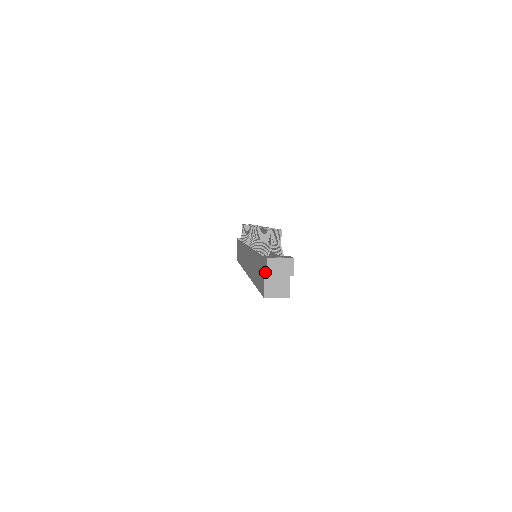
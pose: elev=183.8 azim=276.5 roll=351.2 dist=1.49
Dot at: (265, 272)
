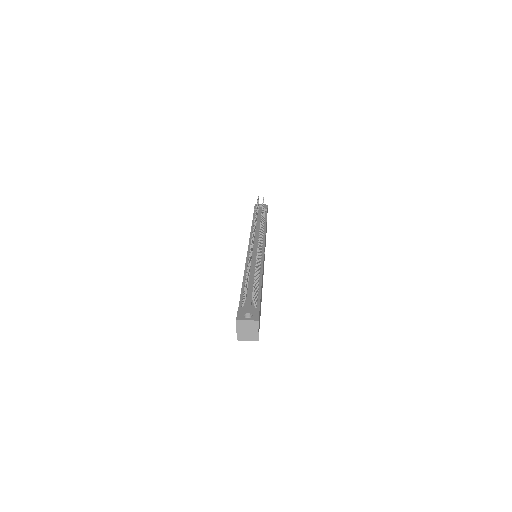
Dot at: occluded
